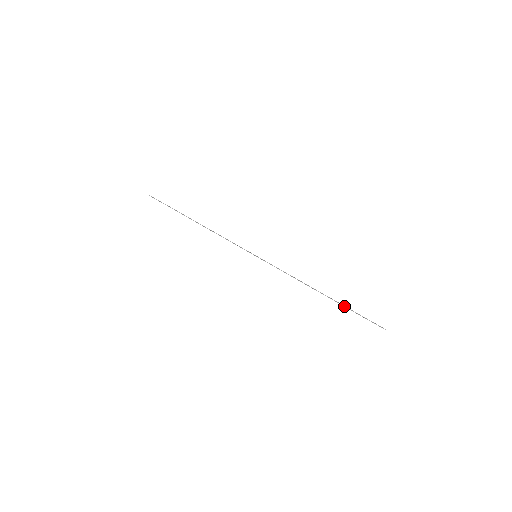
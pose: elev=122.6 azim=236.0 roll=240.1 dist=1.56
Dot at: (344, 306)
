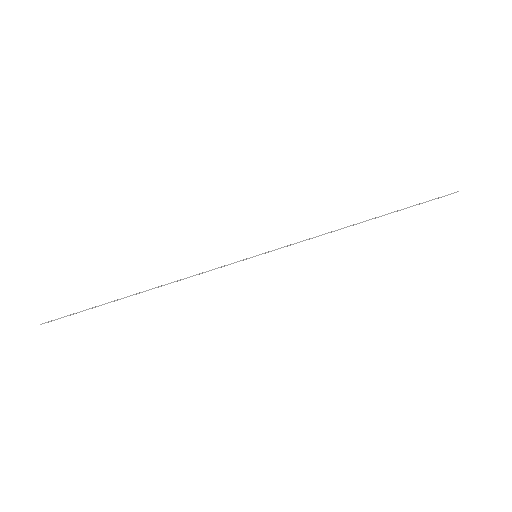
Dot at: occluded
